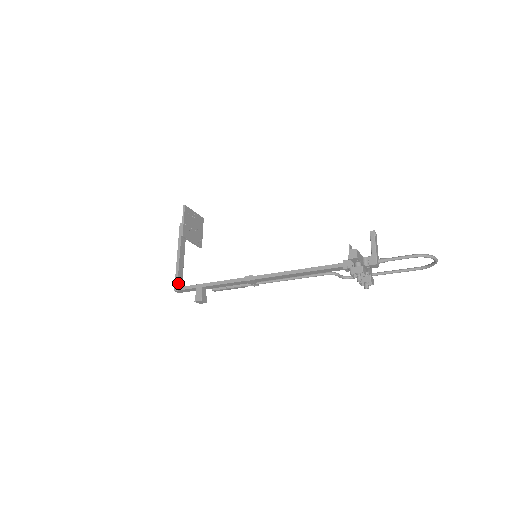
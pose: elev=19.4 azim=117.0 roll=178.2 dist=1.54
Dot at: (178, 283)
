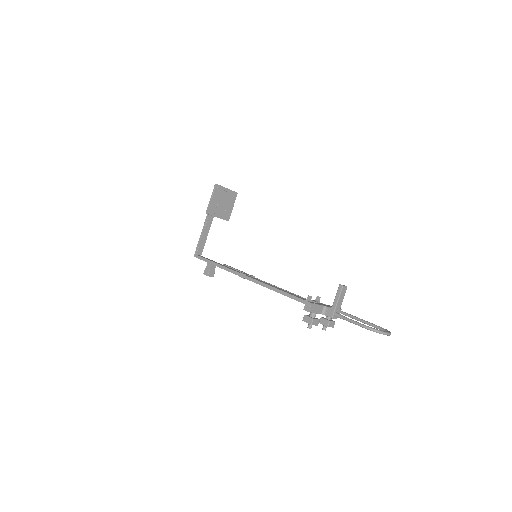
Dot at: (198, 251)
